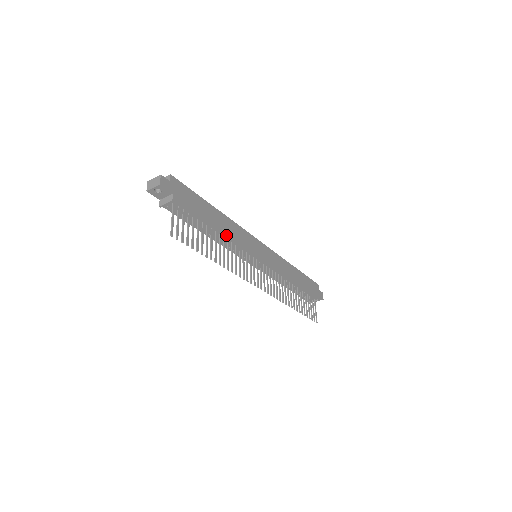
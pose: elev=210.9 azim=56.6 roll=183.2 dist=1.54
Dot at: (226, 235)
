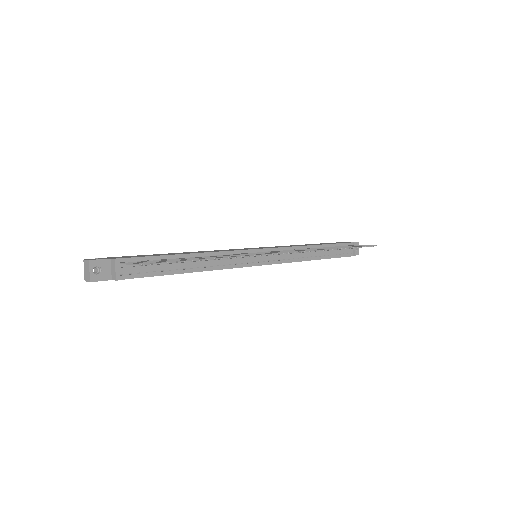
Dot at: (202, 253)
